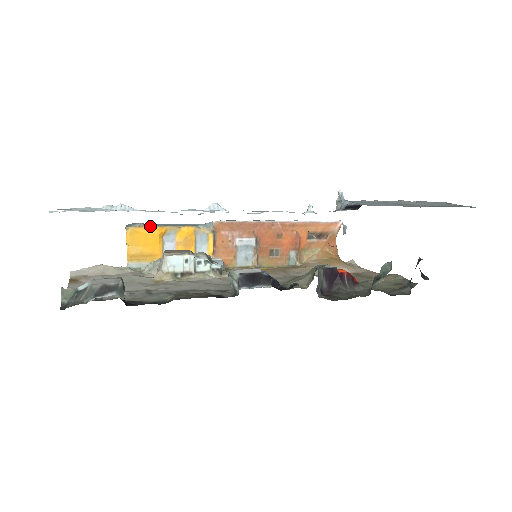
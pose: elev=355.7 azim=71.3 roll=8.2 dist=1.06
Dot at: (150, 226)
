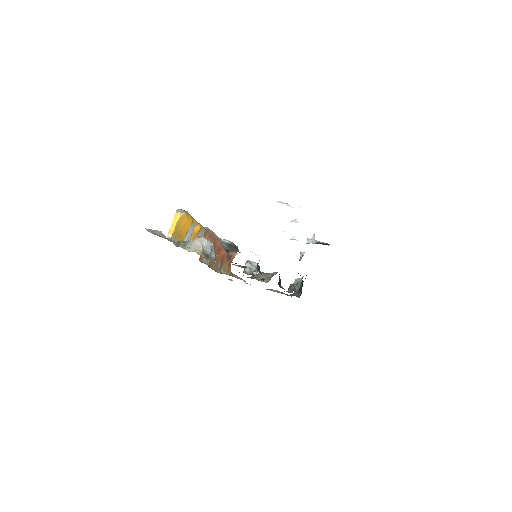
Dot at: (190, 215)
